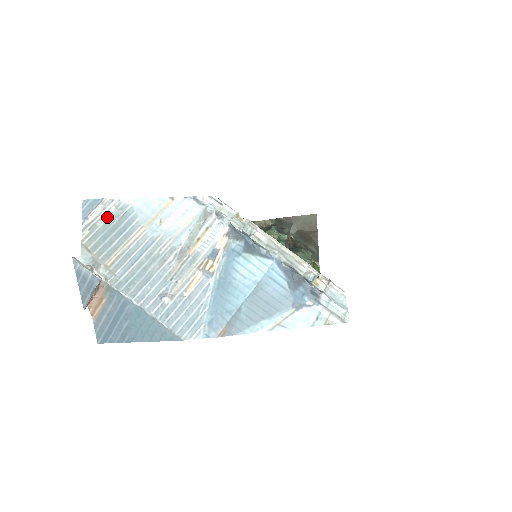
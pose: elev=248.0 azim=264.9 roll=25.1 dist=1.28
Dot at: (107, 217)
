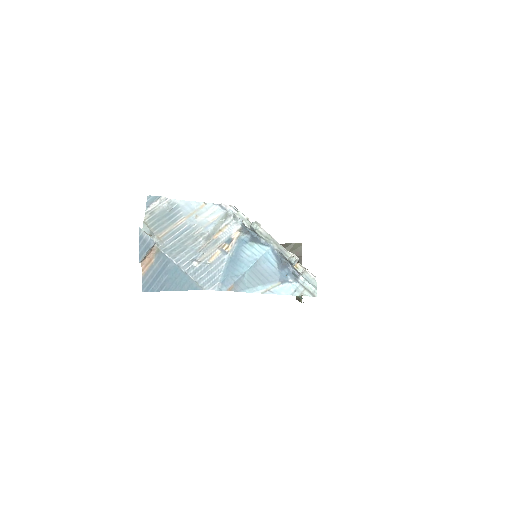
Dot at: (162, 208)
